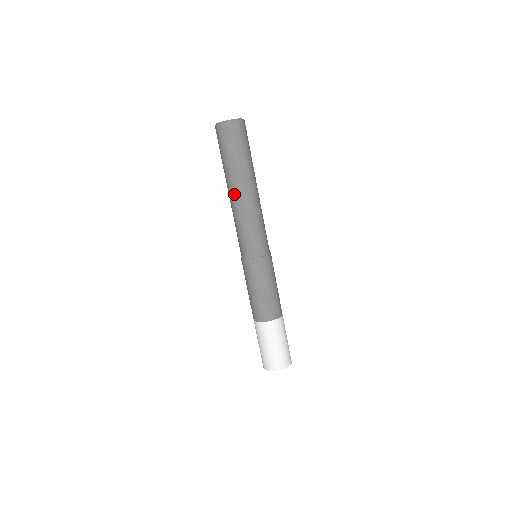
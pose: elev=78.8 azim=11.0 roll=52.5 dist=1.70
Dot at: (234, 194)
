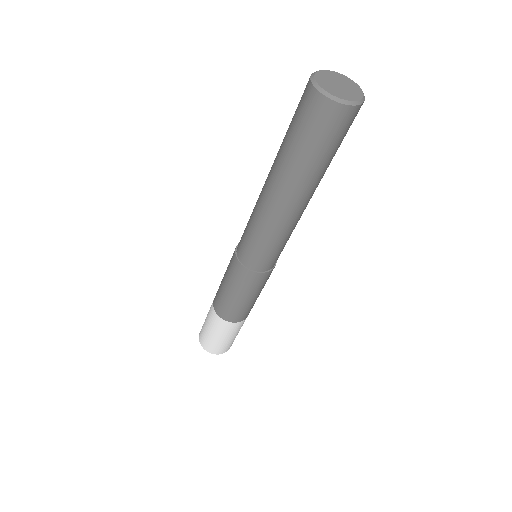
Dot at: (269, 190)
